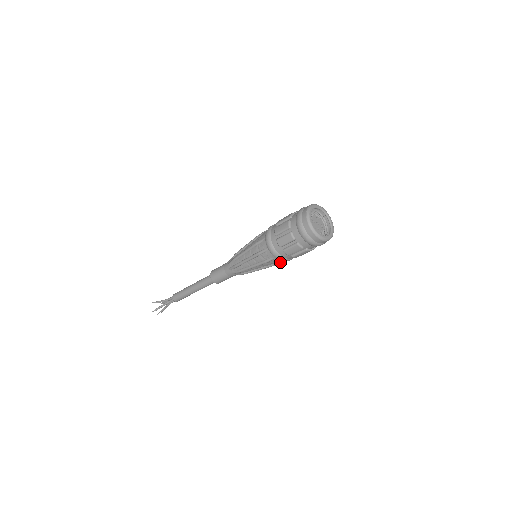
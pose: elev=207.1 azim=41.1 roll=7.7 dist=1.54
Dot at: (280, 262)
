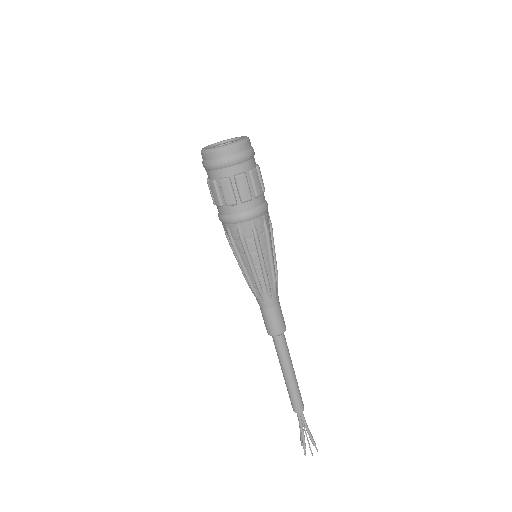
Dot at: (252, 225)
